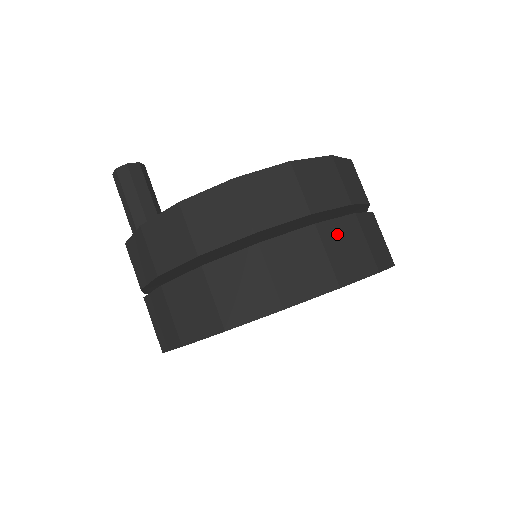
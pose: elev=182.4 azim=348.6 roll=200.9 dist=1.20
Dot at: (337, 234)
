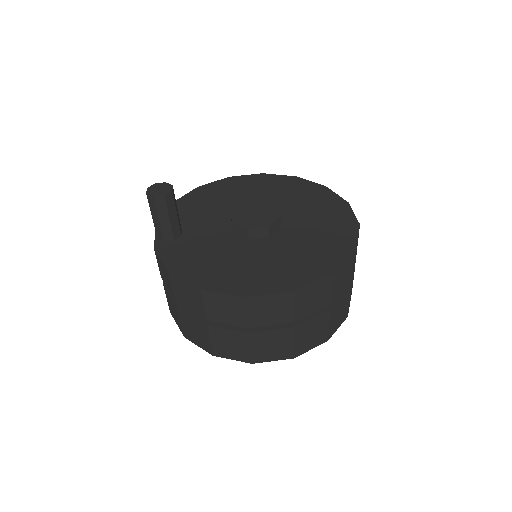
Dot at: (267, 339)
